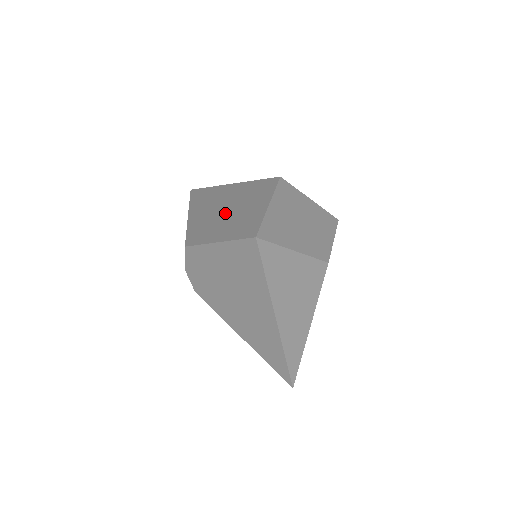
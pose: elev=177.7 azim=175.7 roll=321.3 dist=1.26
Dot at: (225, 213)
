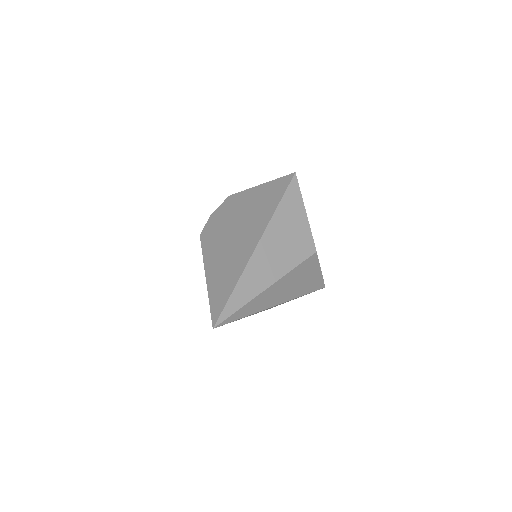
Dot at: occluded
